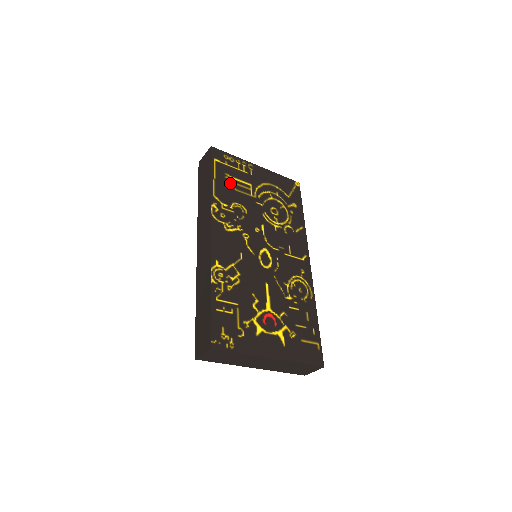
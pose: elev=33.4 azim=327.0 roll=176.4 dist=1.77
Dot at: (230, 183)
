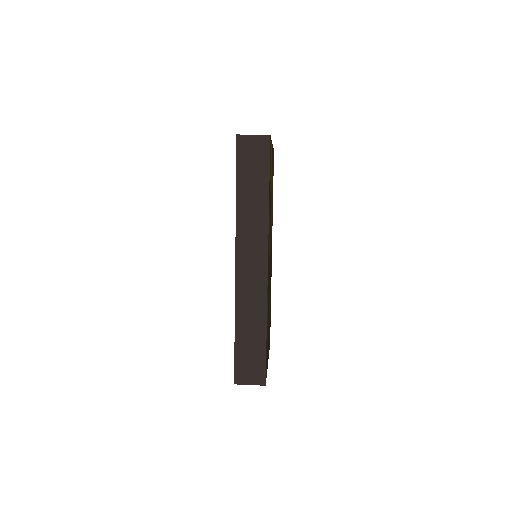
Dot at: (270, 185)
